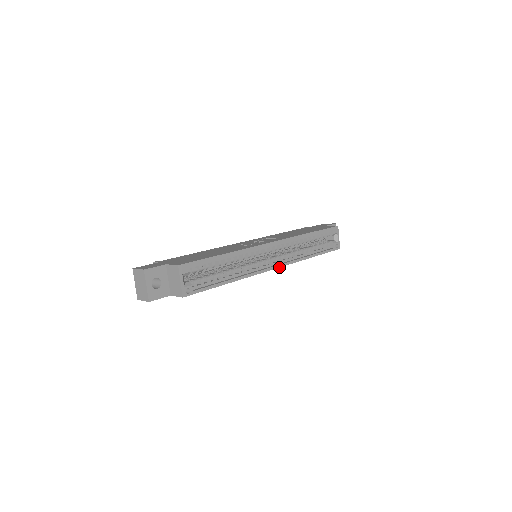
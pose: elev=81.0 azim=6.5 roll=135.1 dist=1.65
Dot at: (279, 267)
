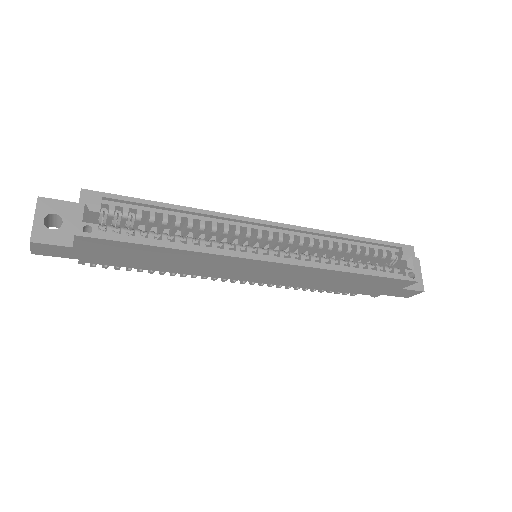
Dot at: (283, 263)
